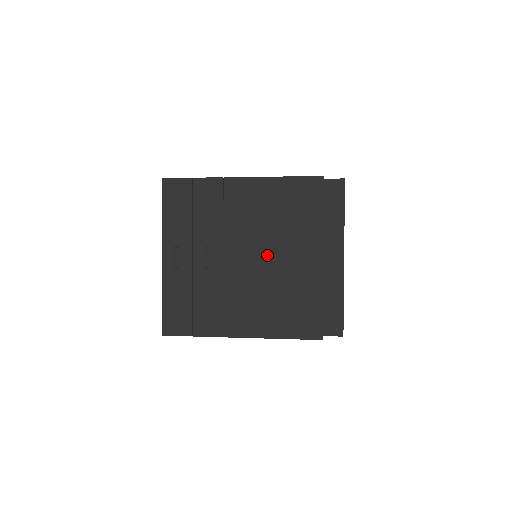
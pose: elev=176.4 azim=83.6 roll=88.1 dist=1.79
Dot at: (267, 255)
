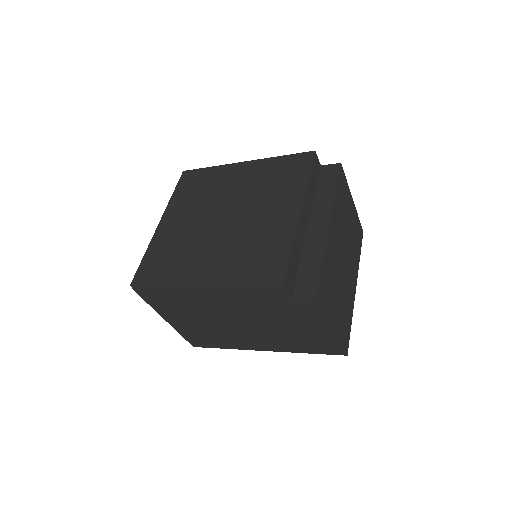
Dot at: occluded
